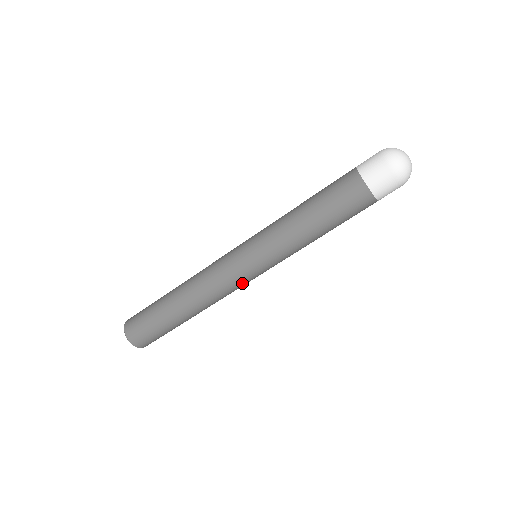
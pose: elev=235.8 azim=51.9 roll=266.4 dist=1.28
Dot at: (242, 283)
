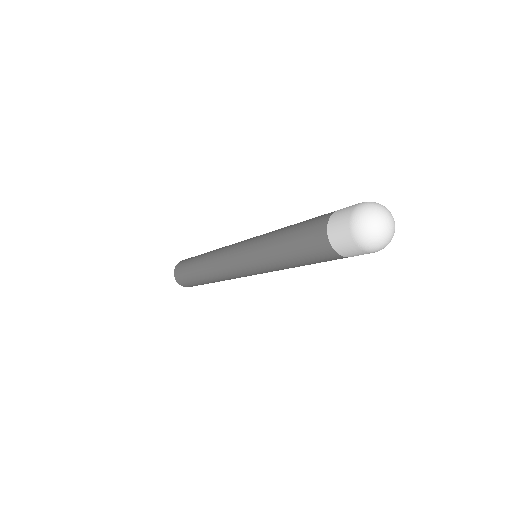
Dot at: occluded
